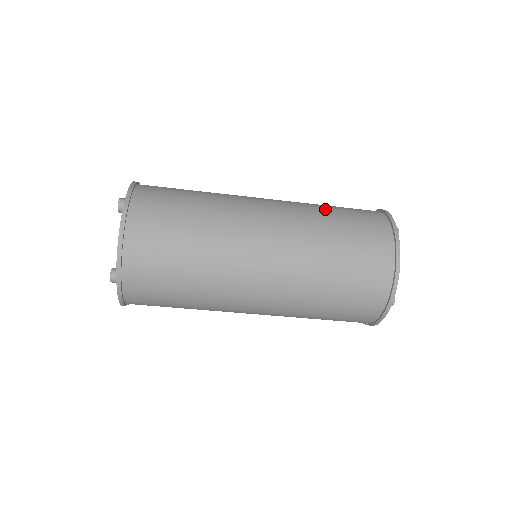
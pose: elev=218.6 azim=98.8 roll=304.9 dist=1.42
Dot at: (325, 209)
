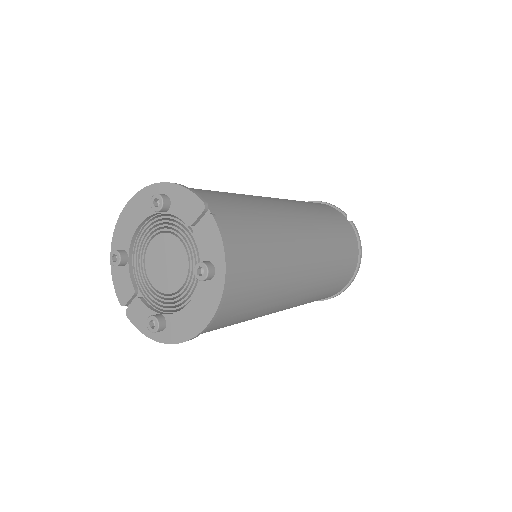
Dot at: (336, 246)
